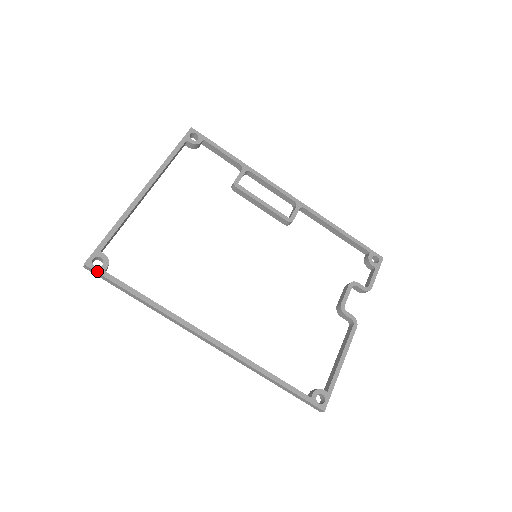
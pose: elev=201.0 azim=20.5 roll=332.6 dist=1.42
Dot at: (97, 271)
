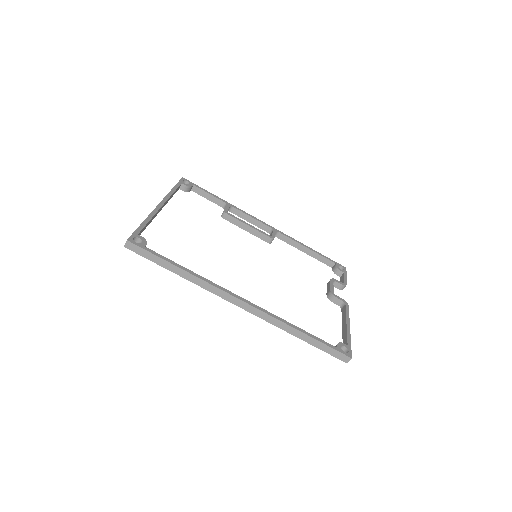
Dot at: (139, 246)
